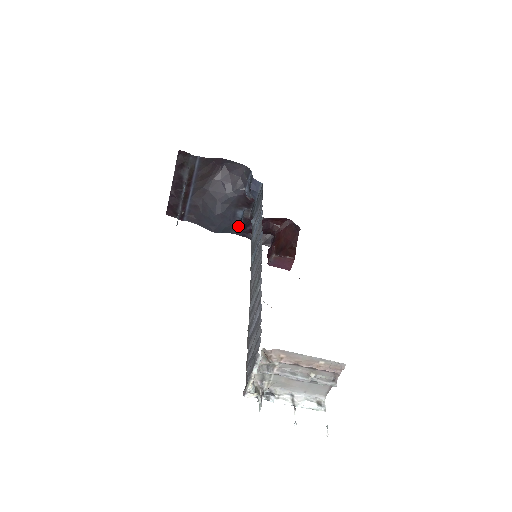
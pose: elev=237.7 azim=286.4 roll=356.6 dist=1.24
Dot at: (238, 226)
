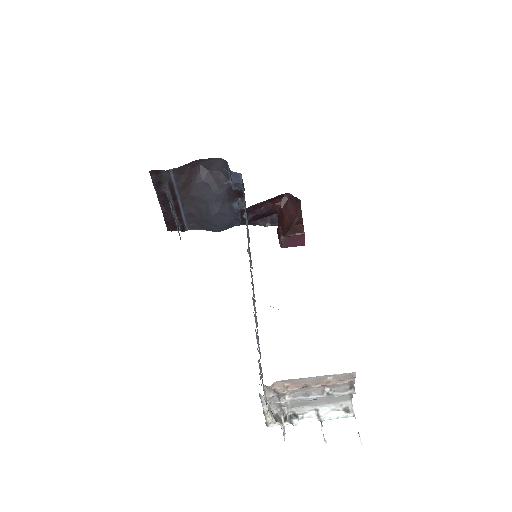
Dot at: occluded
